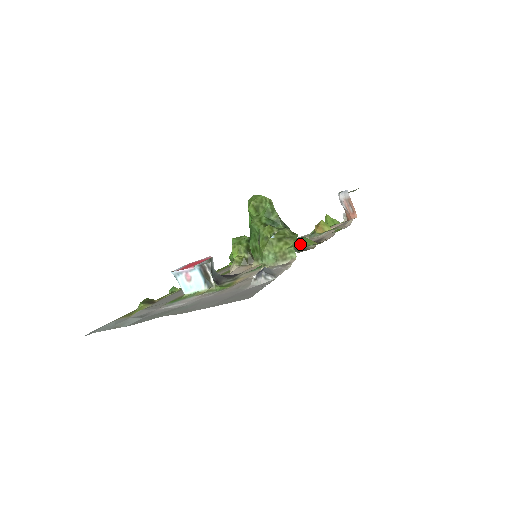
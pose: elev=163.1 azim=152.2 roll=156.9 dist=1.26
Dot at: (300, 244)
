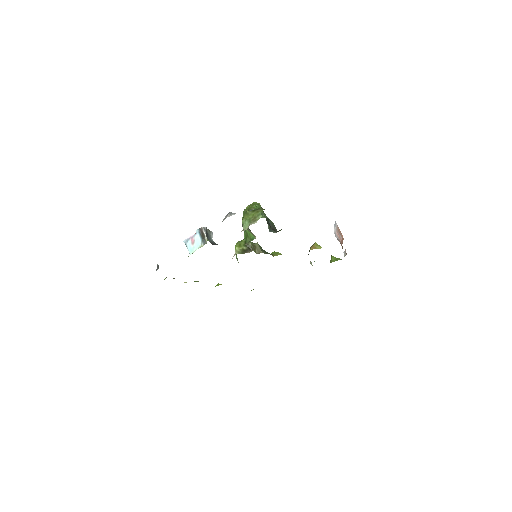
Dot at: occluded
